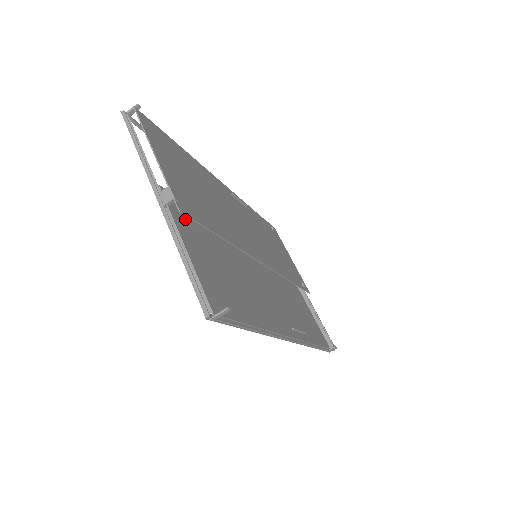
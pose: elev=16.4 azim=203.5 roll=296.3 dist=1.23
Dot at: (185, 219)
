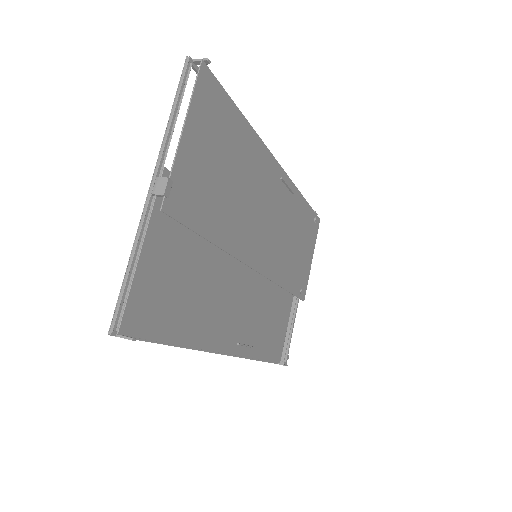
Dot at: occluded
